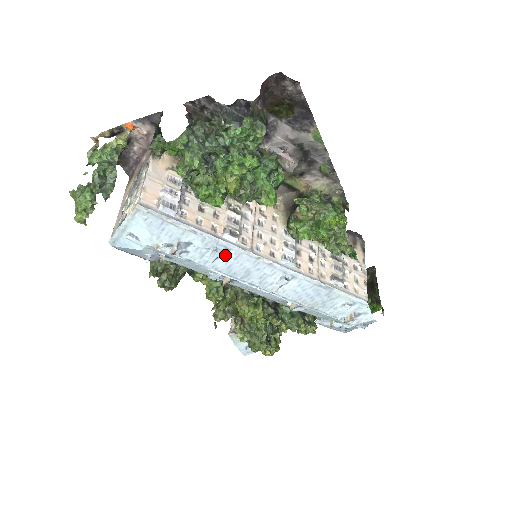
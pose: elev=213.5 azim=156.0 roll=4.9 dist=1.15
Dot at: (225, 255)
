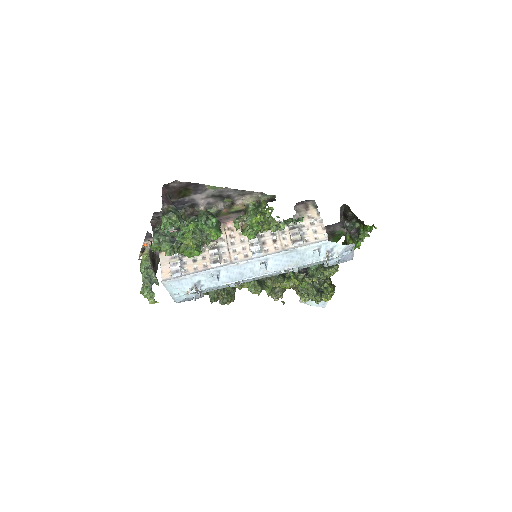
Dot at: (221, 274)
